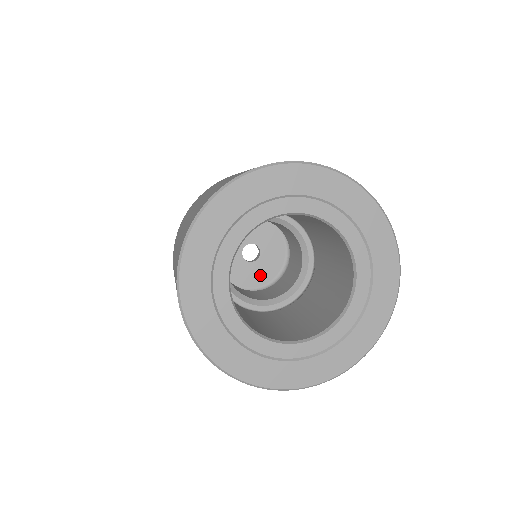
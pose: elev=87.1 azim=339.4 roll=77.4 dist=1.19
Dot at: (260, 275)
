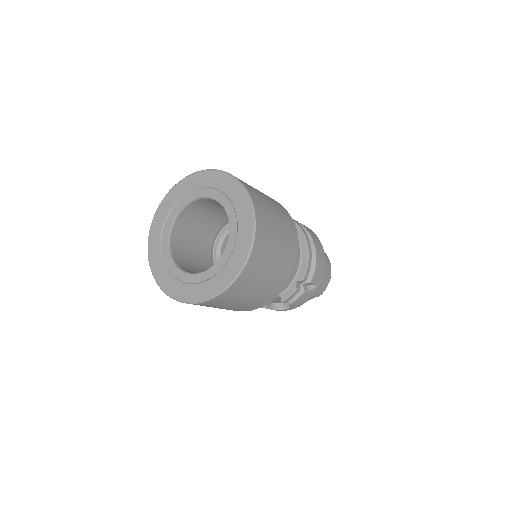
Dot at: occluded
